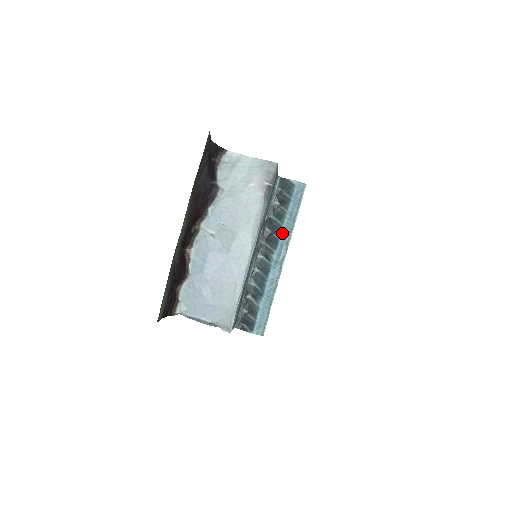
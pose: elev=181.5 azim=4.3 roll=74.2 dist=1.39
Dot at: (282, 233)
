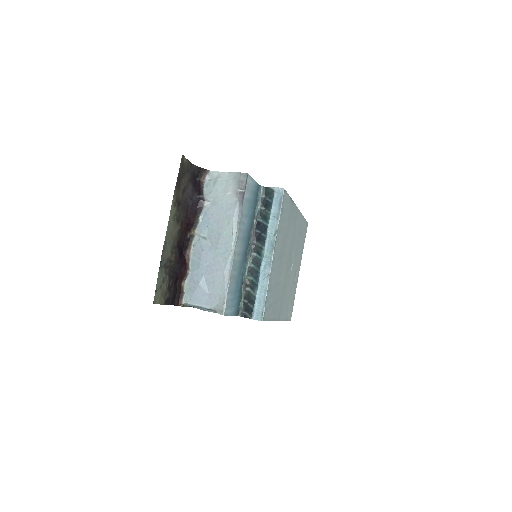
Dot at: (268, 232)
